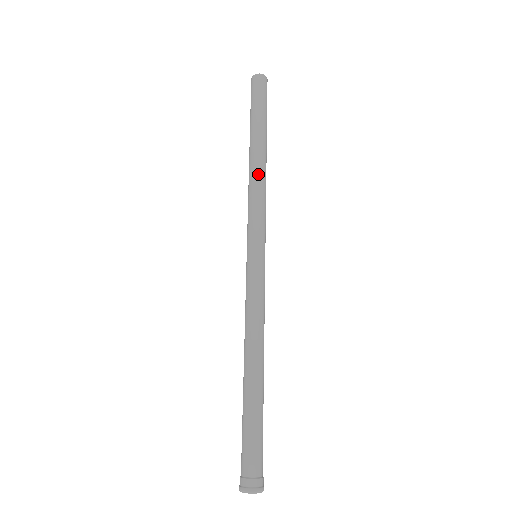
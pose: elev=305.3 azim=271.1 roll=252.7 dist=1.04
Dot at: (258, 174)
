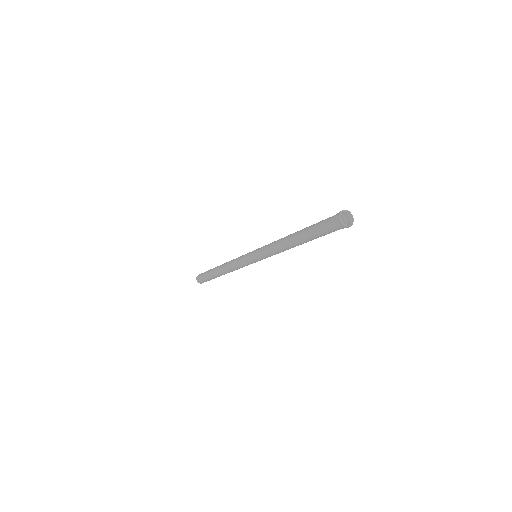
Dot at: occluded
